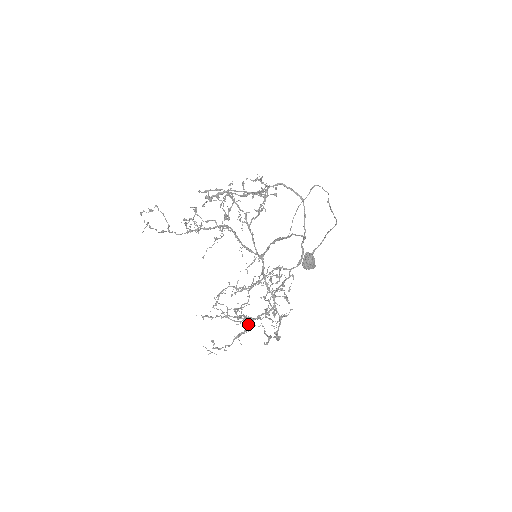
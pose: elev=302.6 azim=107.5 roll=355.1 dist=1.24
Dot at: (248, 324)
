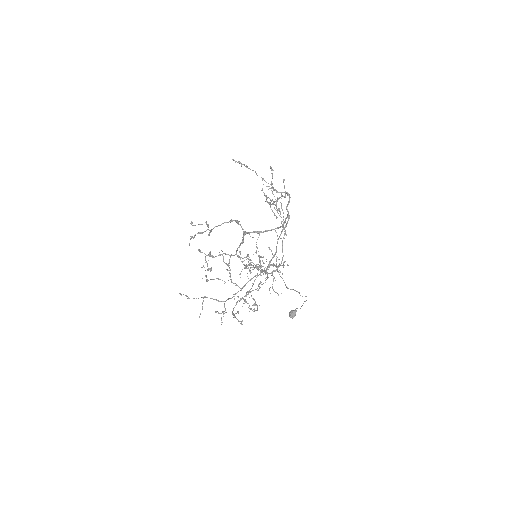
Dot at: (265, 267)
